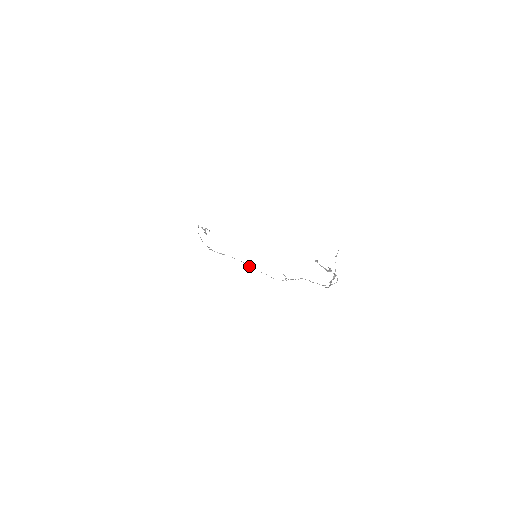
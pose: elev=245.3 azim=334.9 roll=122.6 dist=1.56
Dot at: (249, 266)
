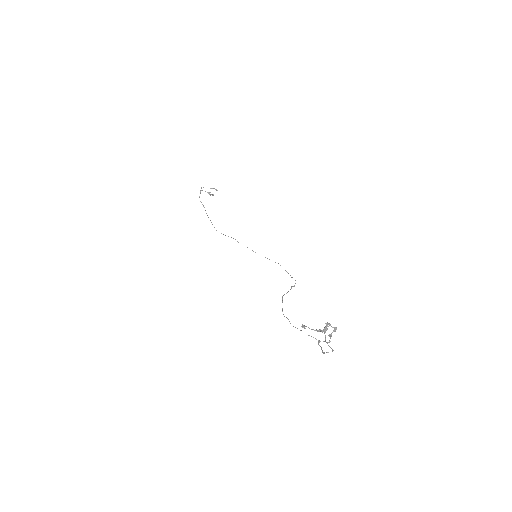
Dot at: occluded
